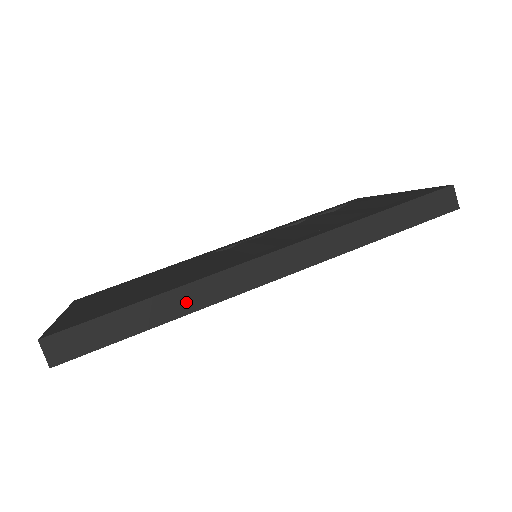
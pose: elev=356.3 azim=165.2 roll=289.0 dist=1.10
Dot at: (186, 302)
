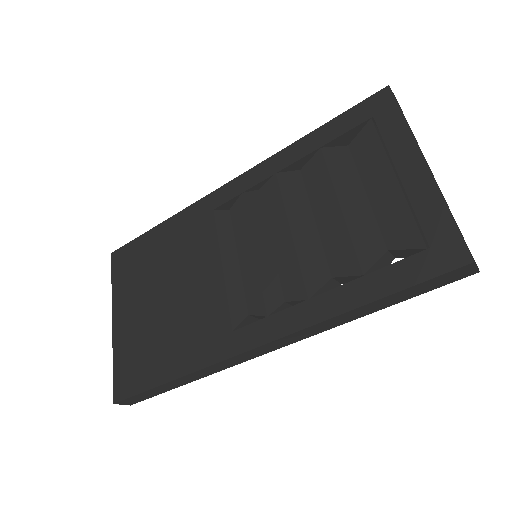
Dot at: (201, 375)
